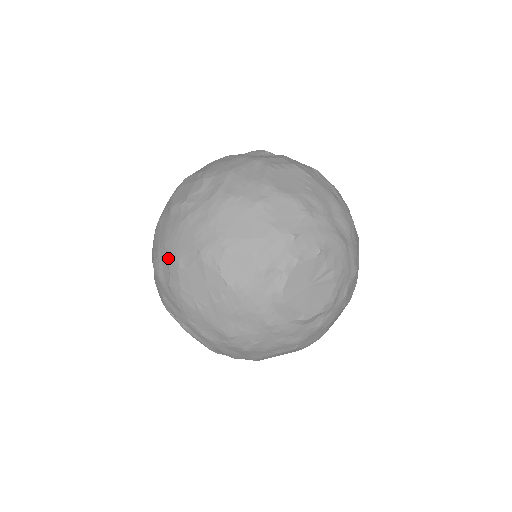
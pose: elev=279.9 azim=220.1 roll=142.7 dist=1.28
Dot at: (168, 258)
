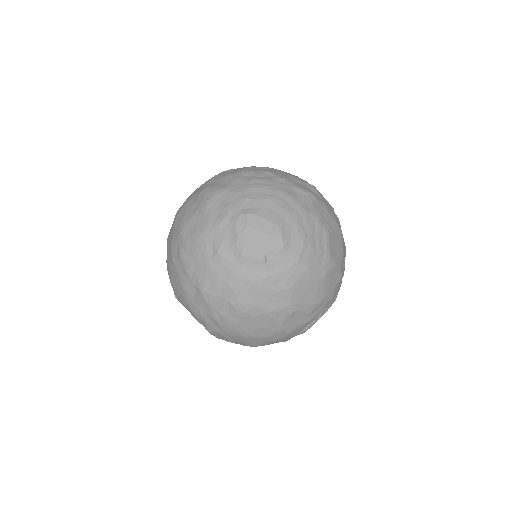
Dot at: (234, 301)
